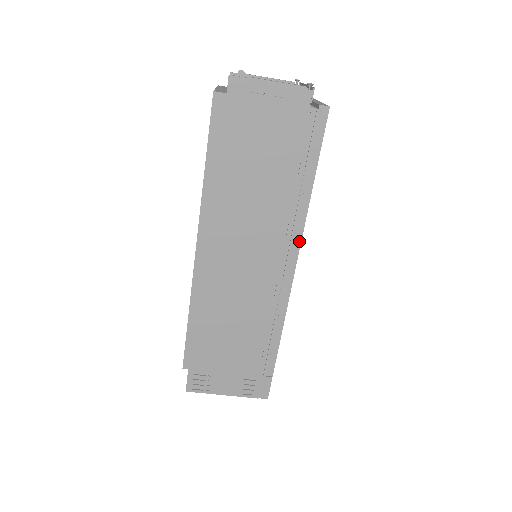
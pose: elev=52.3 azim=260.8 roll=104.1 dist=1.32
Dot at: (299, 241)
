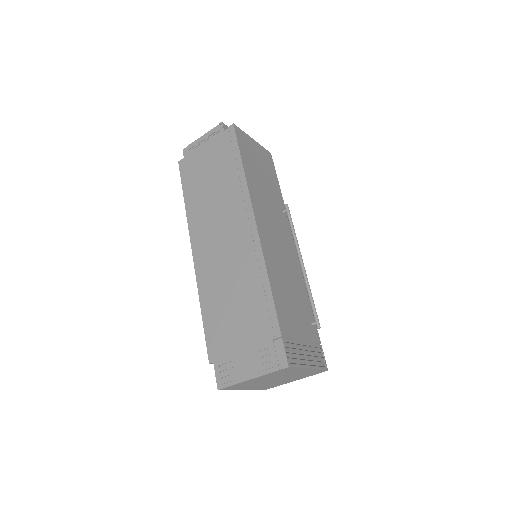
Dot at: (250, 205)
